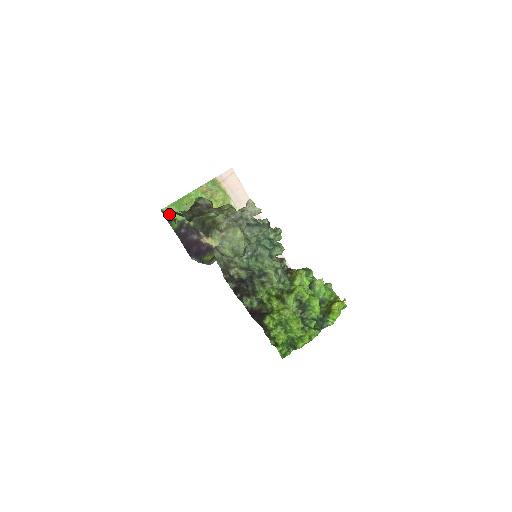
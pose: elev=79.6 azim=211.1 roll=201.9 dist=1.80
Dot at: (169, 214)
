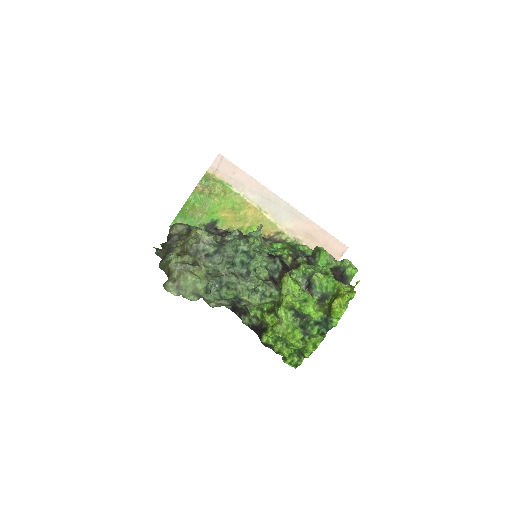
Dot at: occluded
